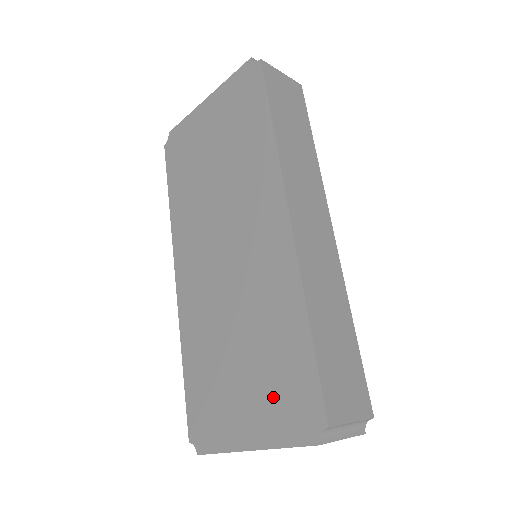
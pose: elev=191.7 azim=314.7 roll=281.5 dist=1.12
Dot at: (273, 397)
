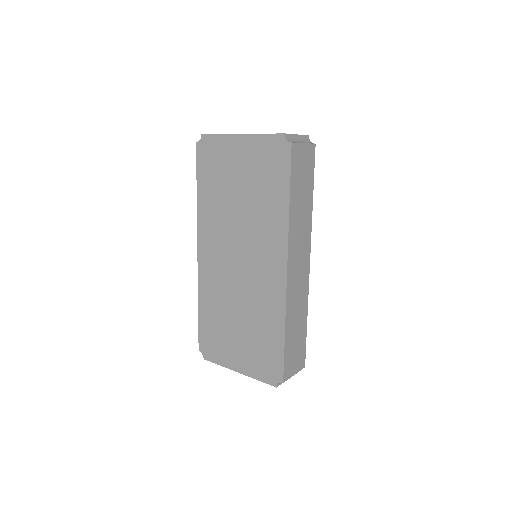
Dot at: (256, 356)
